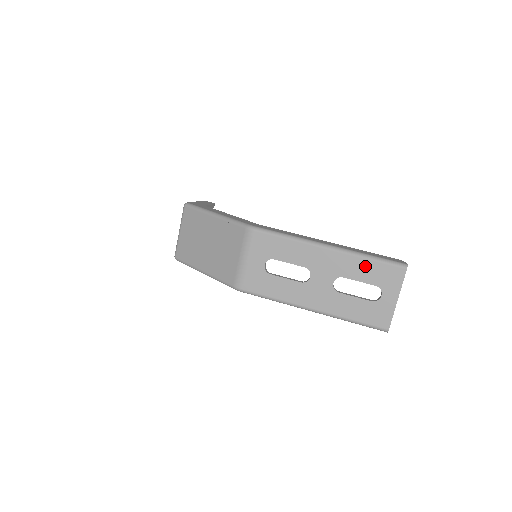
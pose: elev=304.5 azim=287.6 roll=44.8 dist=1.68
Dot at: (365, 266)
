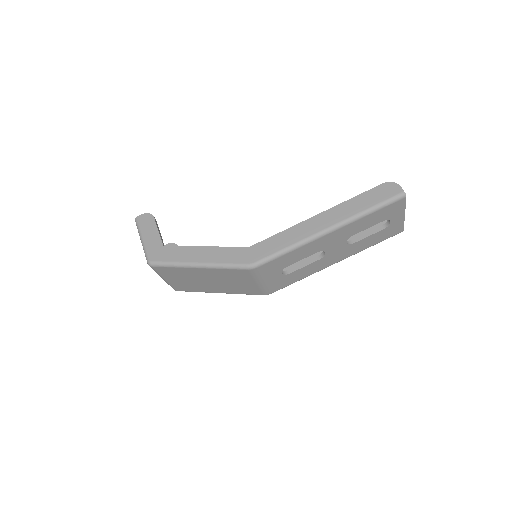
Dot at: (369, 219)
